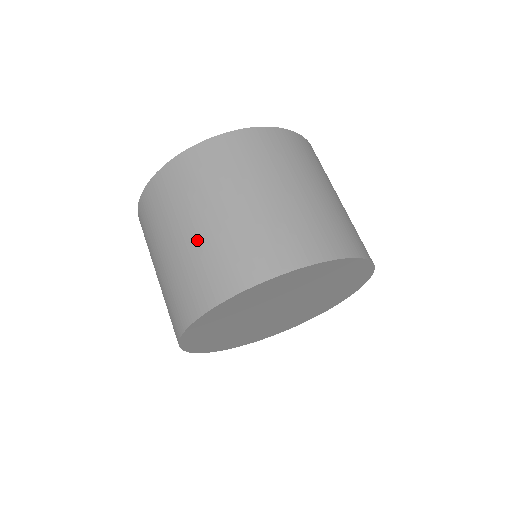
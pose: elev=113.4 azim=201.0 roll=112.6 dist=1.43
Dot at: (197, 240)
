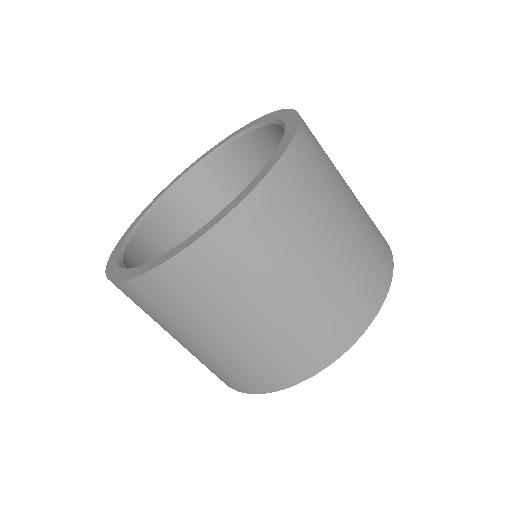
Dot at: (267, 329)
